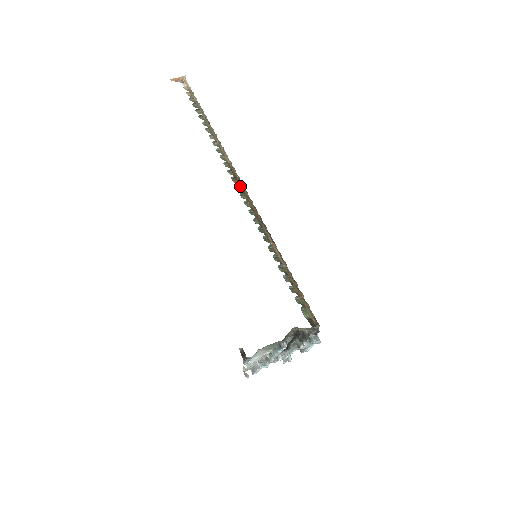
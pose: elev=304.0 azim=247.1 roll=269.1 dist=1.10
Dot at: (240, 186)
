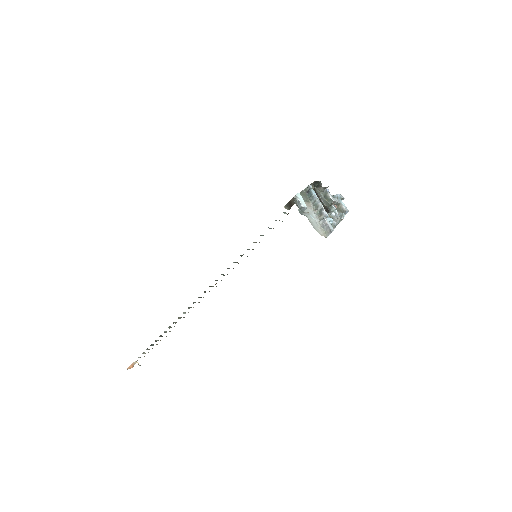
Dot at: occluded
